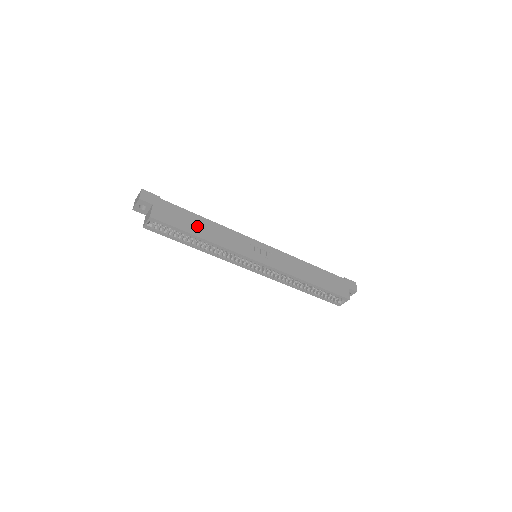
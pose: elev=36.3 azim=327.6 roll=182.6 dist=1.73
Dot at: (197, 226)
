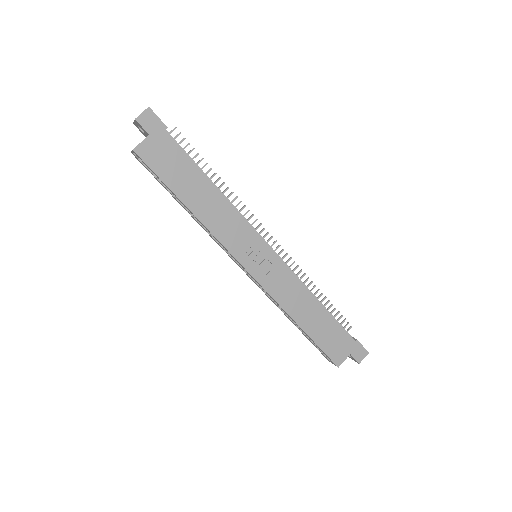
Dot at: (192, 188)
